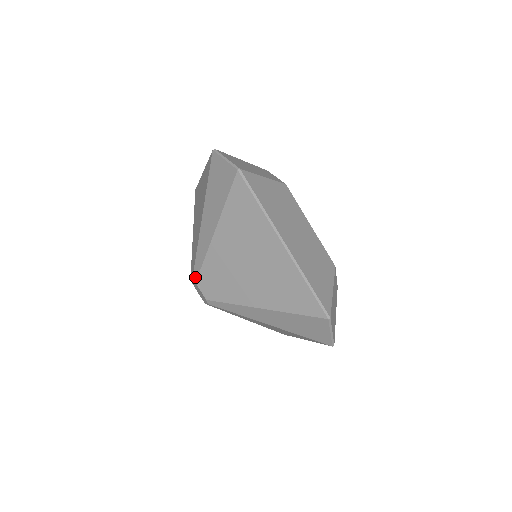
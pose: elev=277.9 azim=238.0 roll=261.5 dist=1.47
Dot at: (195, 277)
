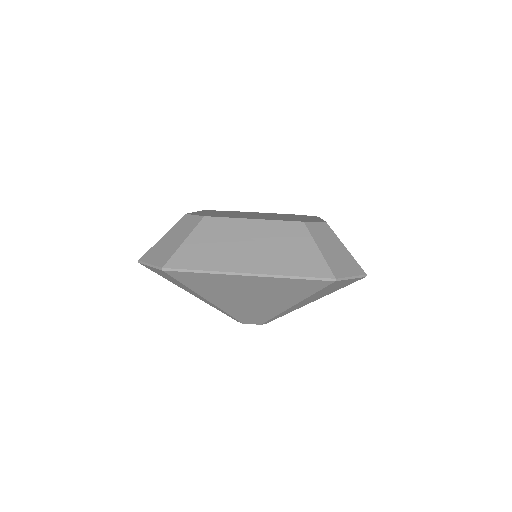
Dot at: (237, 321)
